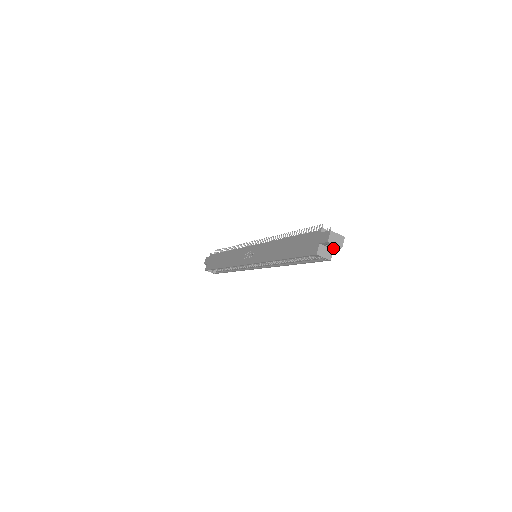
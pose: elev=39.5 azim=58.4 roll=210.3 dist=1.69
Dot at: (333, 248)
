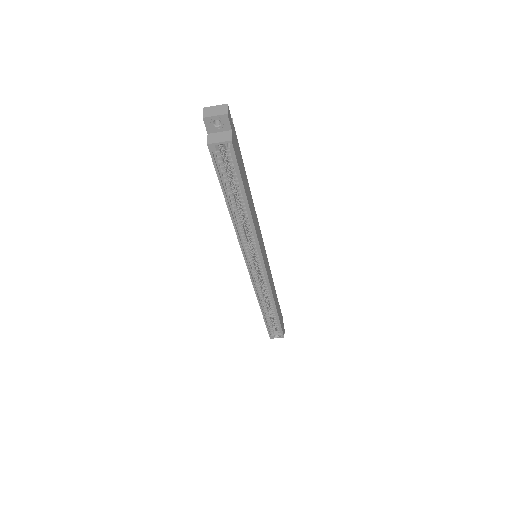
Dot at: (226, 127)
